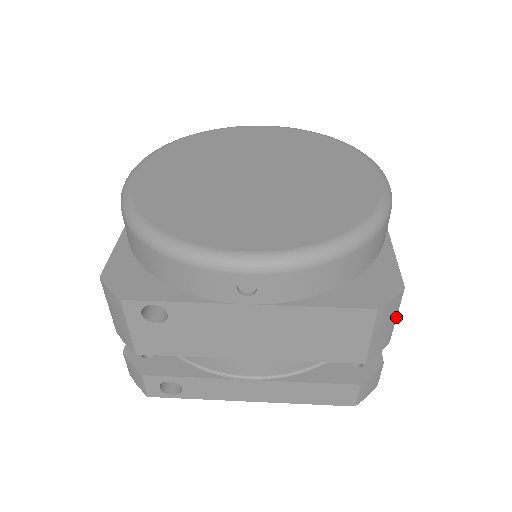
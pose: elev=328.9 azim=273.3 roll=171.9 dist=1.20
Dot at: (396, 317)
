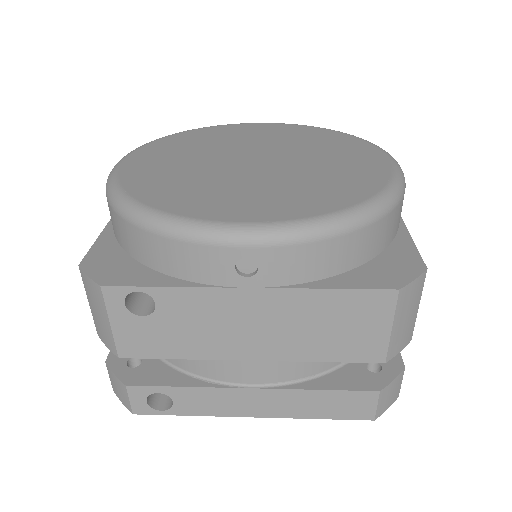
Dot at: (418, 307)
